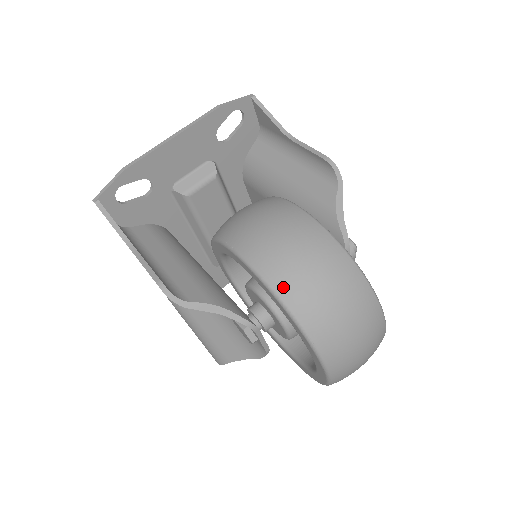
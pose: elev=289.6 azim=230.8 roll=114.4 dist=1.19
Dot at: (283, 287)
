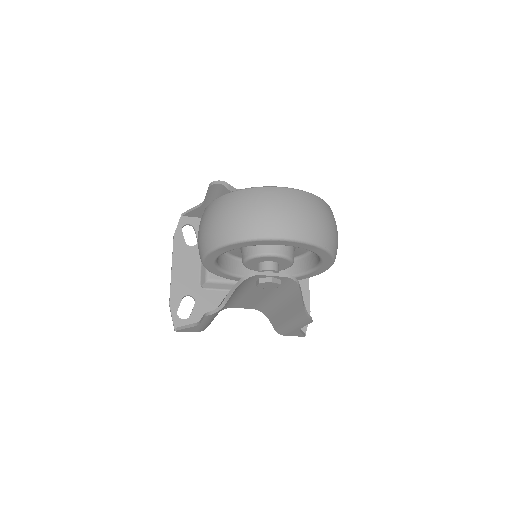
Dot at: (215, 241)
